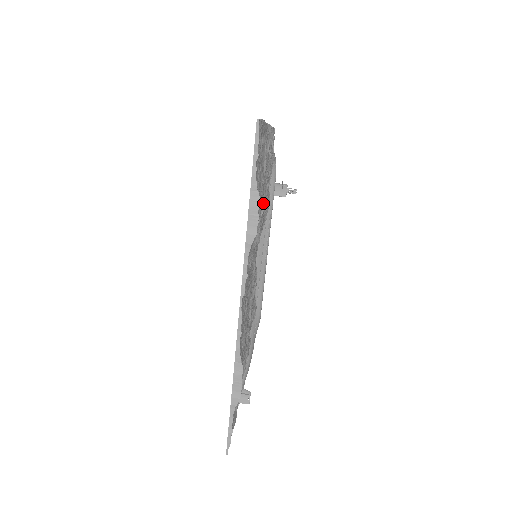
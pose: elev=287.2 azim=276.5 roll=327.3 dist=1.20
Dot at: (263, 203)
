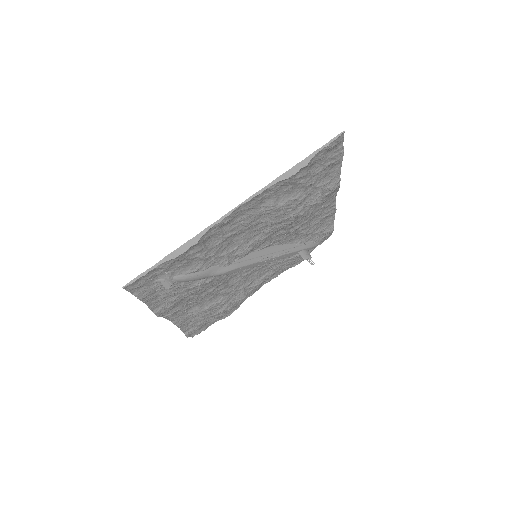
Dot at: (300, 198)
